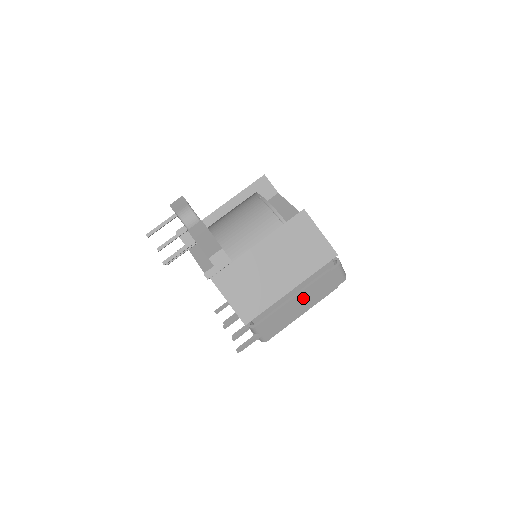
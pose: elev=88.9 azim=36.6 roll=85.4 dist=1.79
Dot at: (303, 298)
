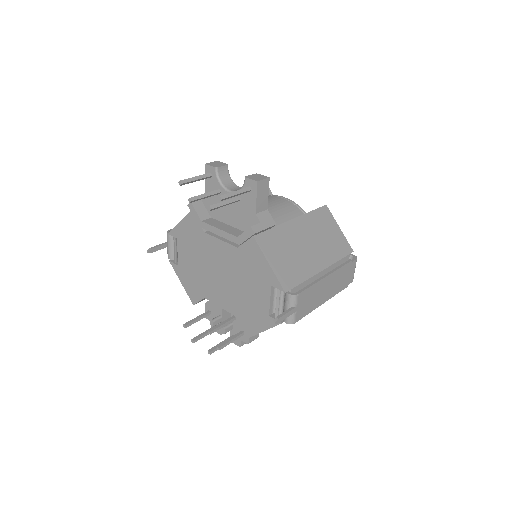
Dot at: (331, 281)
